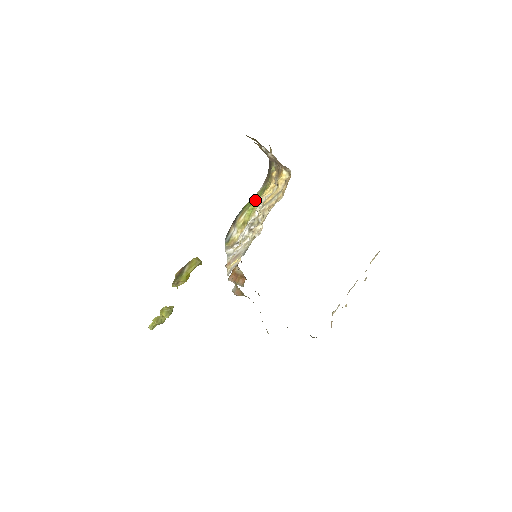
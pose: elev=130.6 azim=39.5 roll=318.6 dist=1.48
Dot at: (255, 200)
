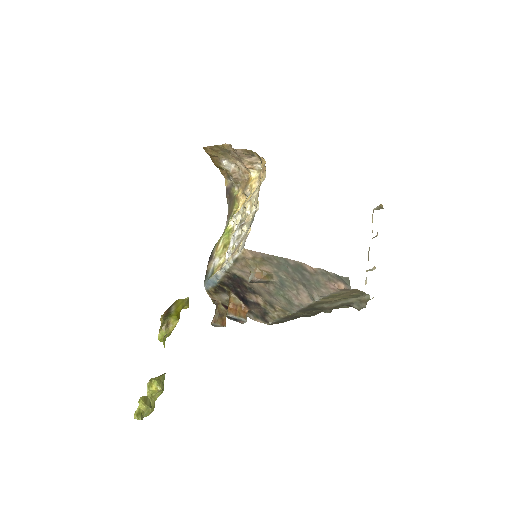
Dot at: occluded
